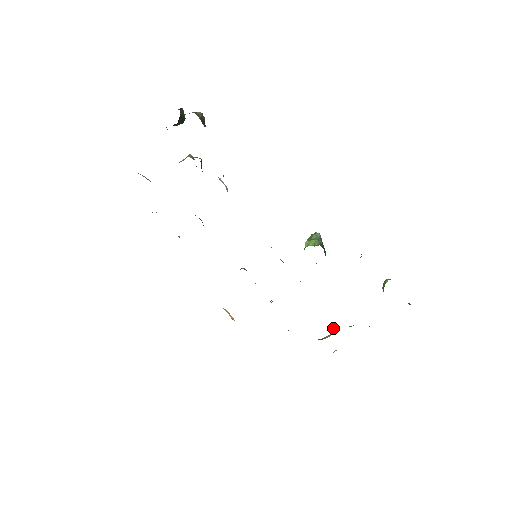
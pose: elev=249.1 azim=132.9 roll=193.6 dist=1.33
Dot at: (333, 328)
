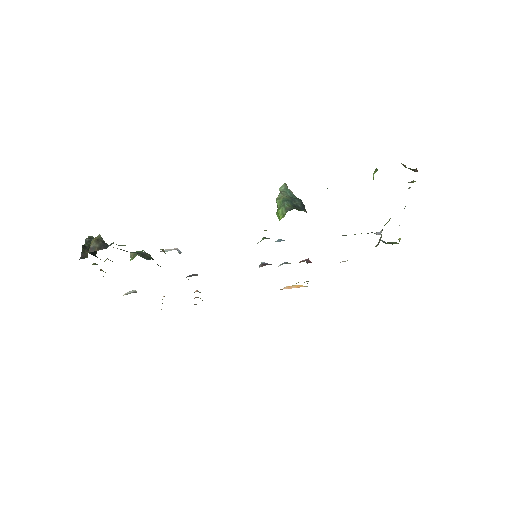
Dot at: (376, 233)
